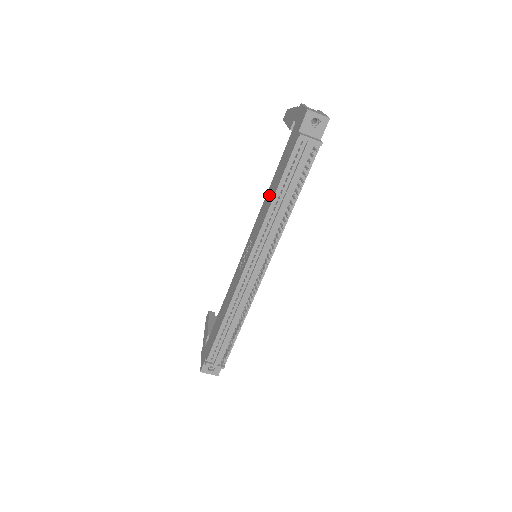
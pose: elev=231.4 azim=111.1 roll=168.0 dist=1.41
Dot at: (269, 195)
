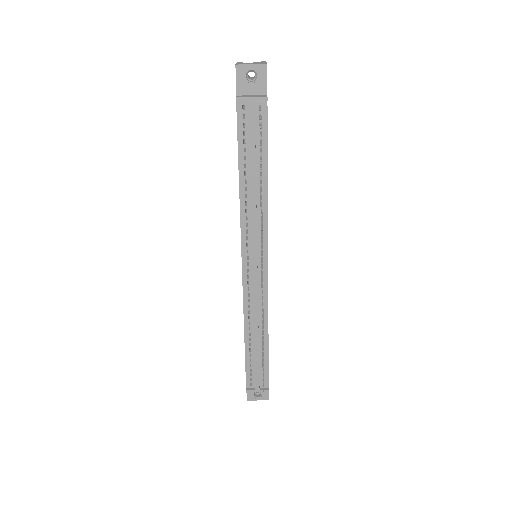
Dot at: occluded
